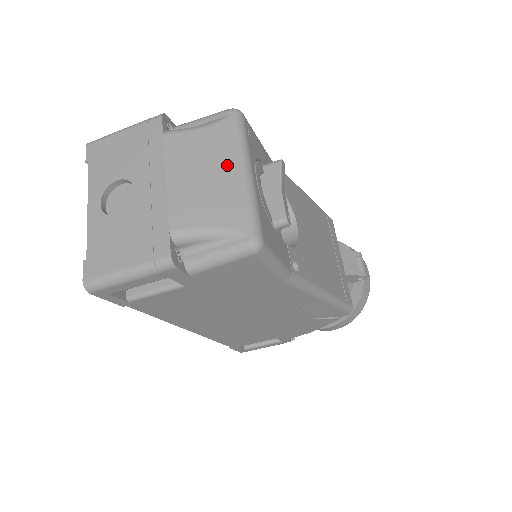
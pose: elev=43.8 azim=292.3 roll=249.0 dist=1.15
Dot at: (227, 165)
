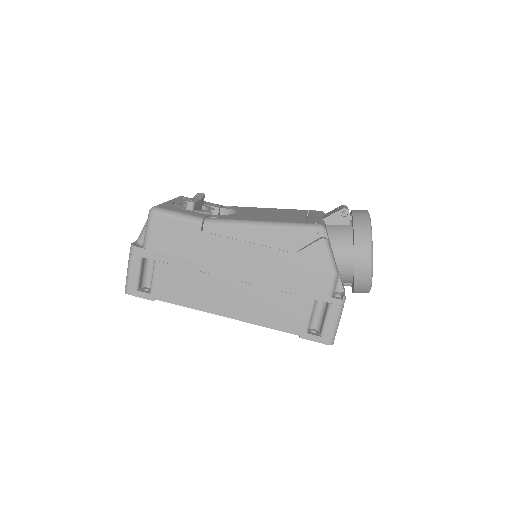
Dot at: occluded
